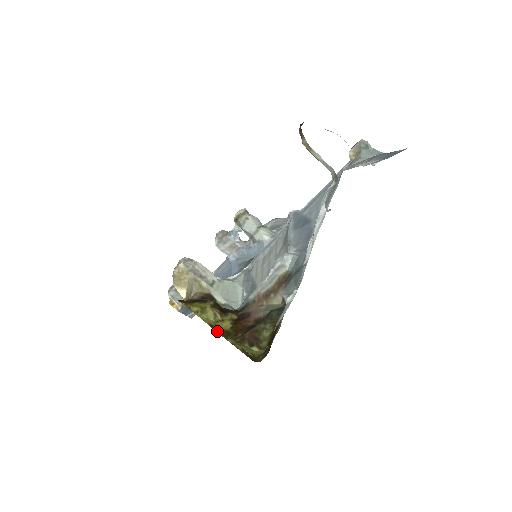
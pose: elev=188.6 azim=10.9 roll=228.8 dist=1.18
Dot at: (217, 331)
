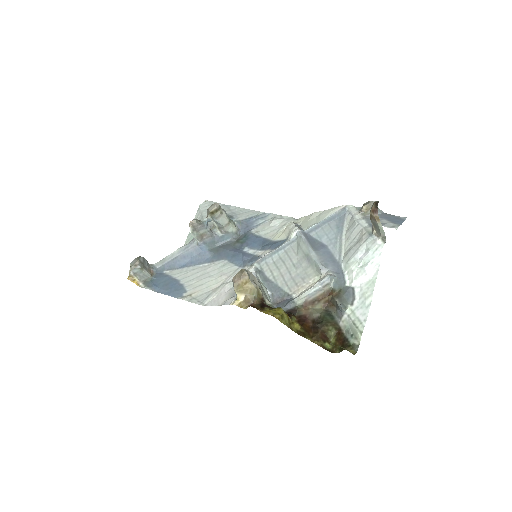
Dot at: (296, 332)
